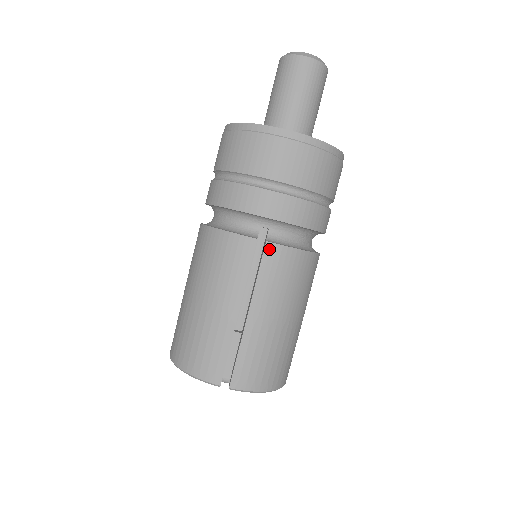
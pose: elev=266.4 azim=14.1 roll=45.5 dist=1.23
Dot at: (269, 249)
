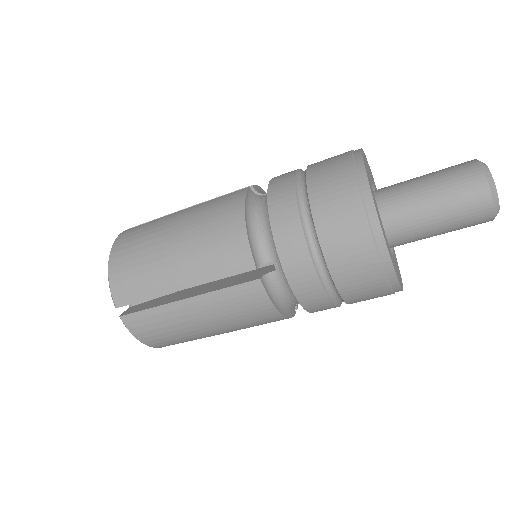
Dot at: occluded
